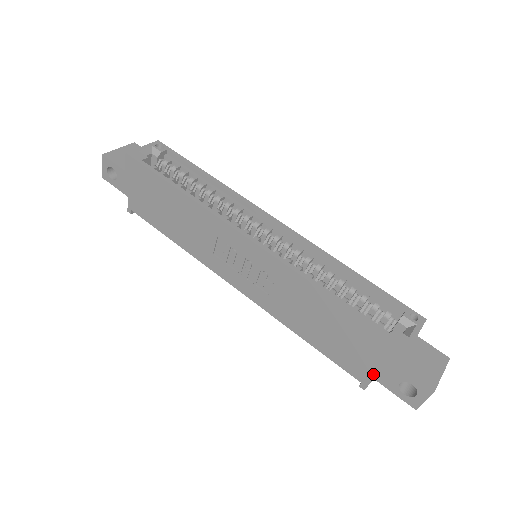
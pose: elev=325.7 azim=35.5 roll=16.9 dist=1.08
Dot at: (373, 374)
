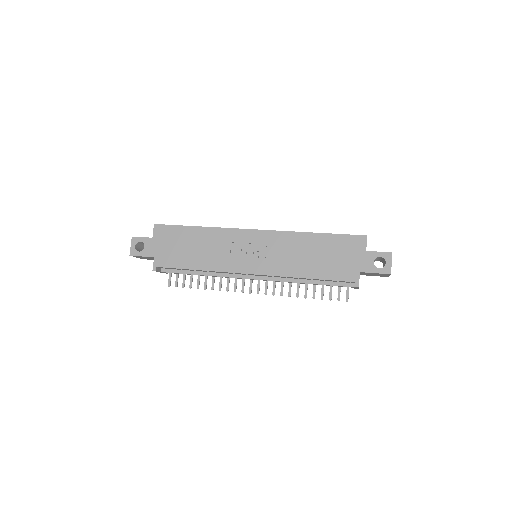
Dot at: (358, 269)
